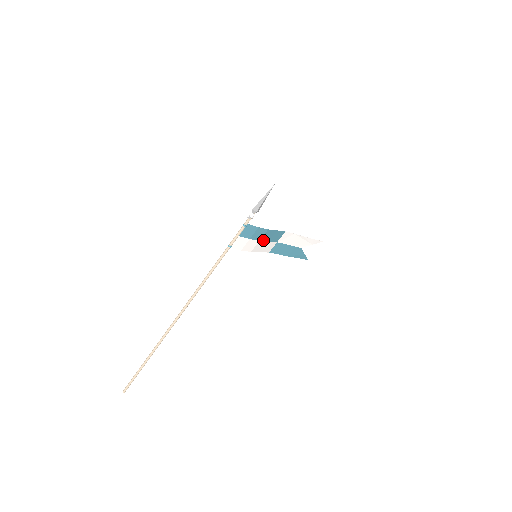
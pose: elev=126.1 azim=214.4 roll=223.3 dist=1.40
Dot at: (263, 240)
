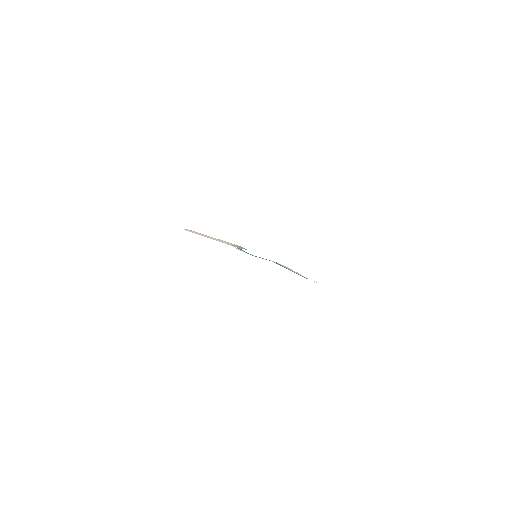
Dot at: occluded
